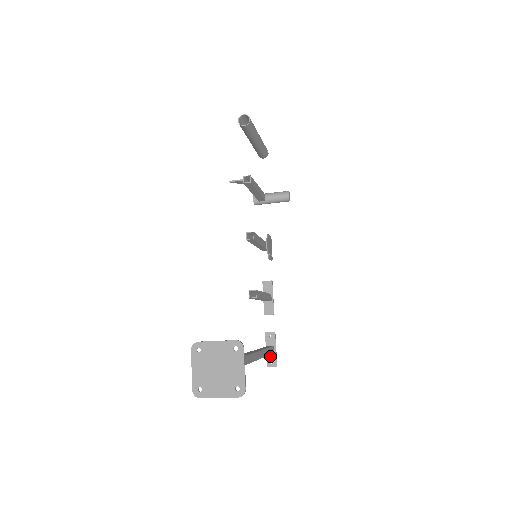
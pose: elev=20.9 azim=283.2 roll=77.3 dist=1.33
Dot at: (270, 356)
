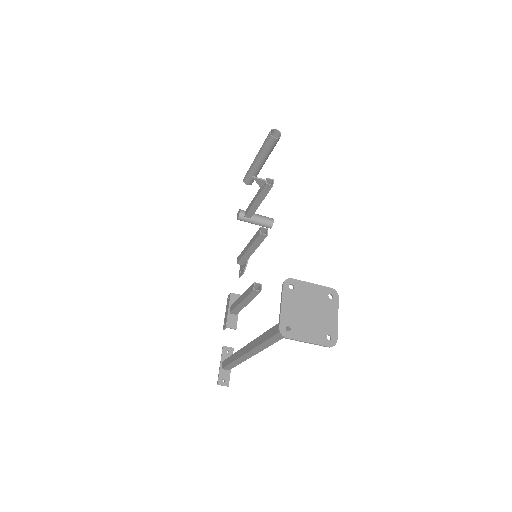
Dot at: (223, 373)
